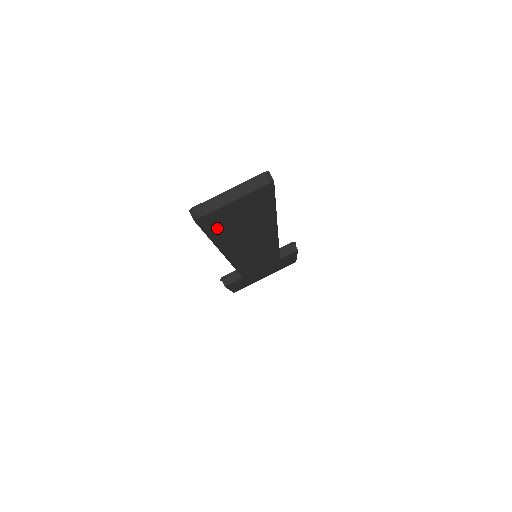
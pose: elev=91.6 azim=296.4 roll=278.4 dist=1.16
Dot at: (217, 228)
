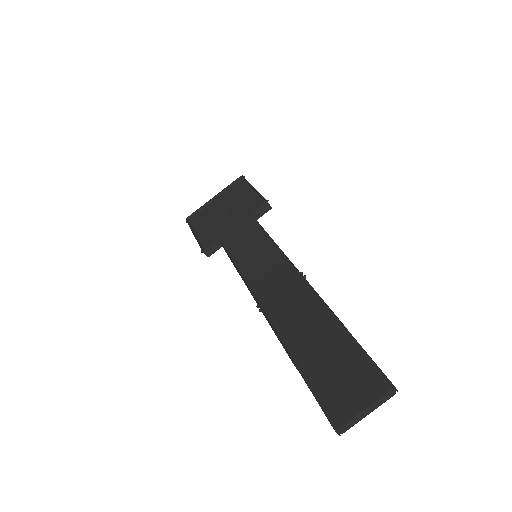
Dot at: occluded
